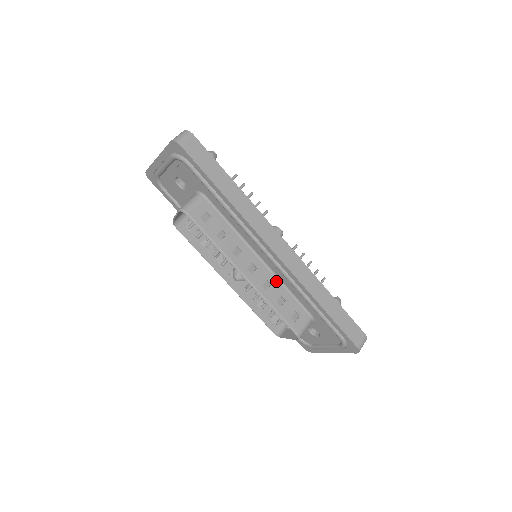
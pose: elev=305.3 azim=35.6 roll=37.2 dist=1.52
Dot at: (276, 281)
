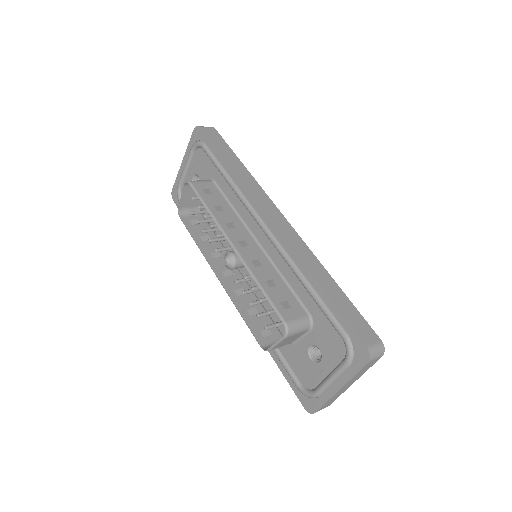
Dot at: (270, 265)
